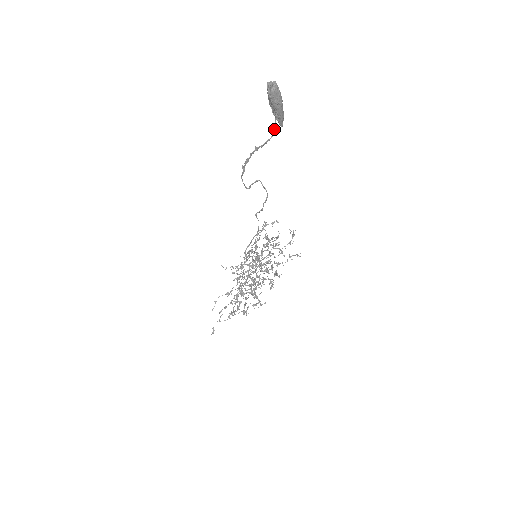
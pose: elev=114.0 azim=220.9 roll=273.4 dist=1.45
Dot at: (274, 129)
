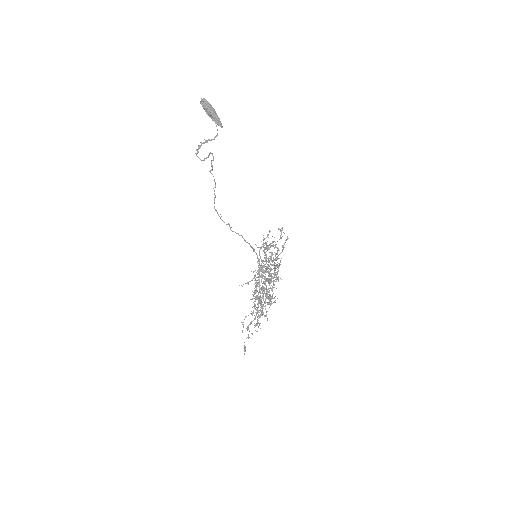
Dot at: occluded
